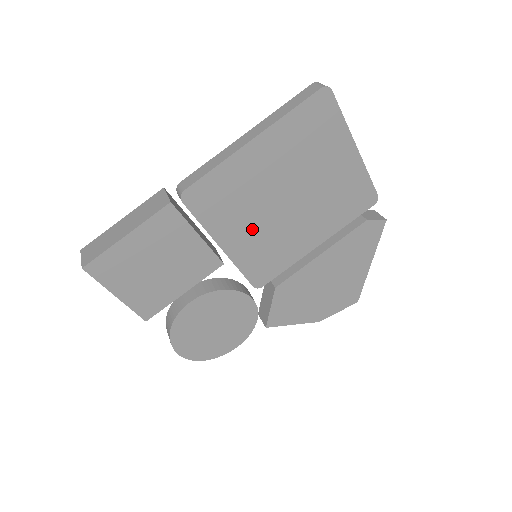
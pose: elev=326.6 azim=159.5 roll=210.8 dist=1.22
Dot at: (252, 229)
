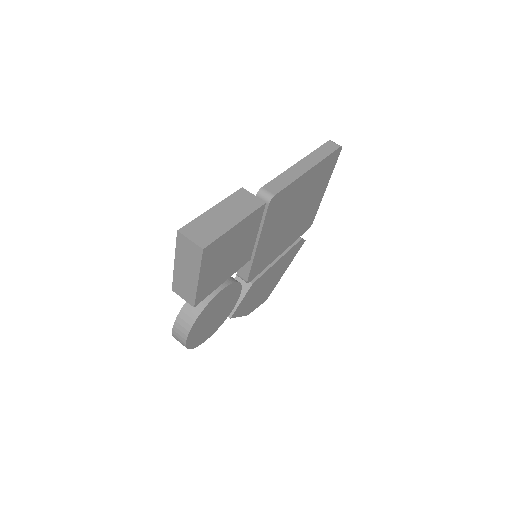
Dot at: (273, 234)
